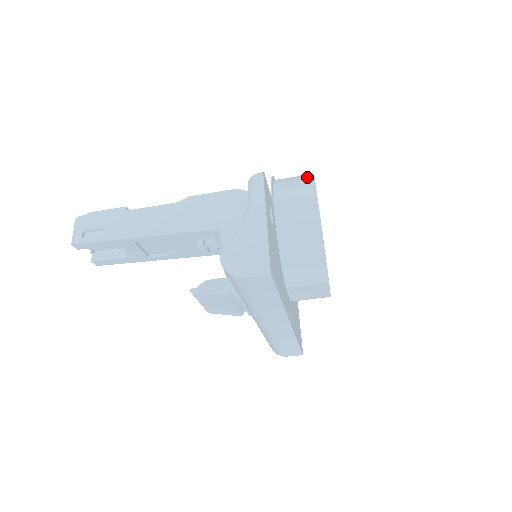
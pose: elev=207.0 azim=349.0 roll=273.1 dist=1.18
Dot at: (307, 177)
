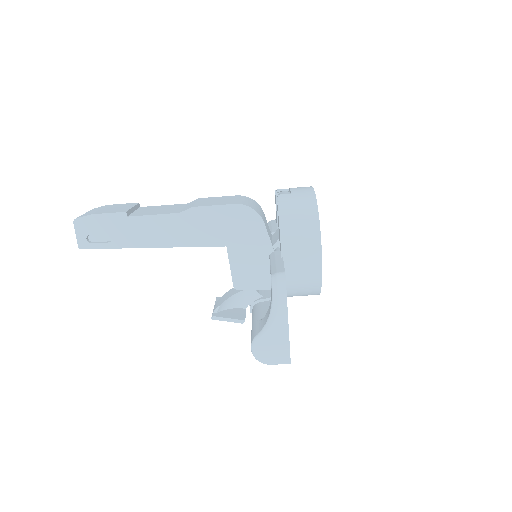
Dot at: (312, 219)
